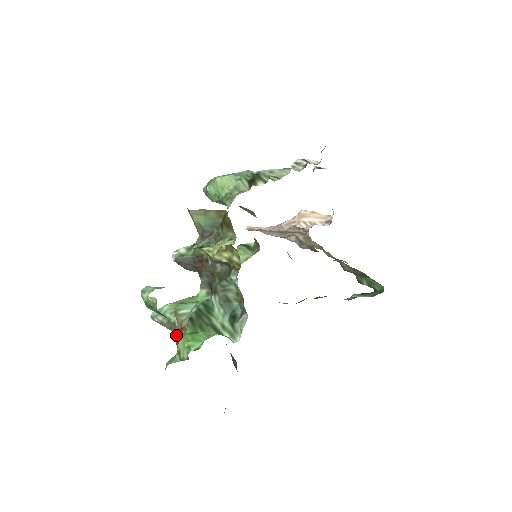
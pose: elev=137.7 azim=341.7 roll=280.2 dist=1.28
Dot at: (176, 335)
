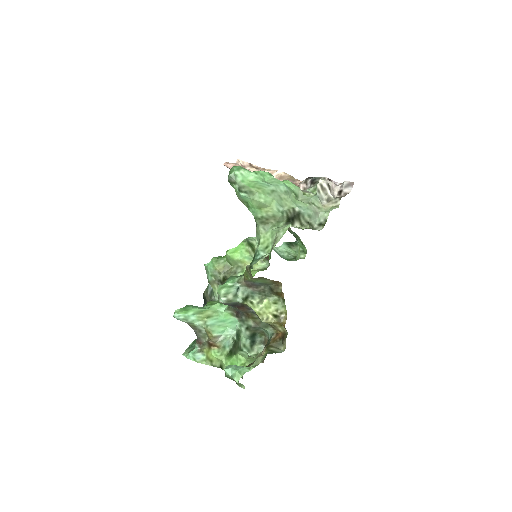
Dot at: (201, 338)
